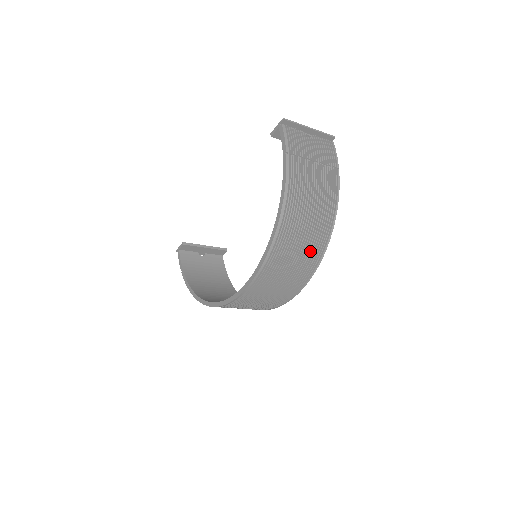
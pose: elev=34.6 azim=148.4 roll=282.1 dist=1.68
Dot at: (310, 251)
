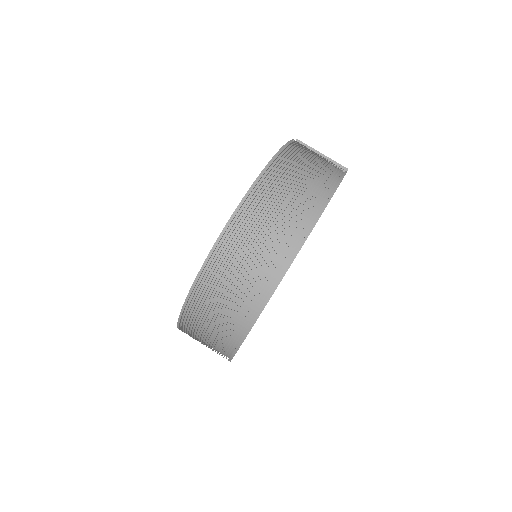
Dot at: (305, 201)
